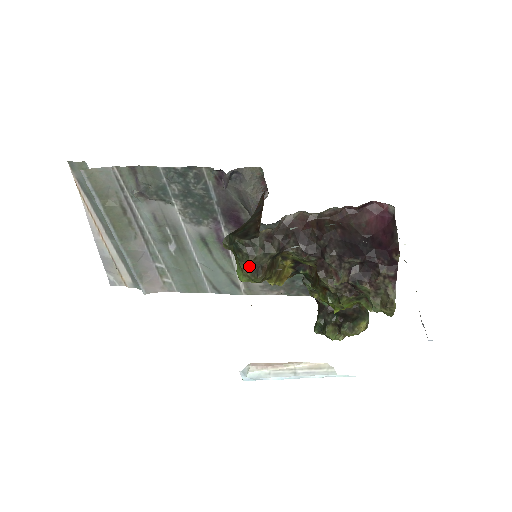
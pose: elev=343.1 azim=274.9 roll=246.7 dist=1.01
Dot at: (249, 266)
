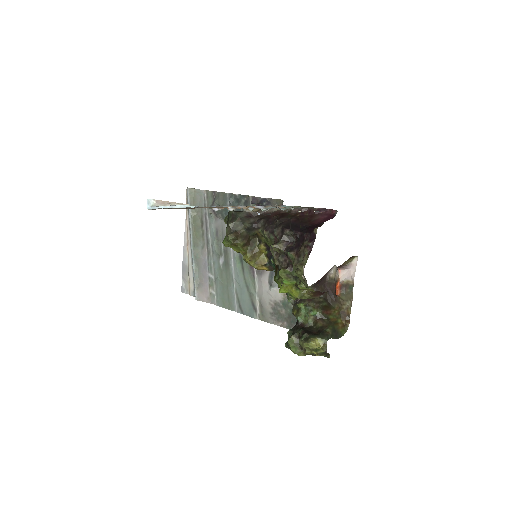
Dot at: (229, 230)
